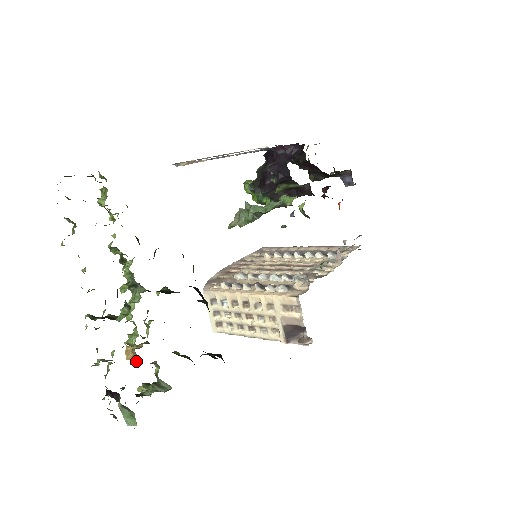
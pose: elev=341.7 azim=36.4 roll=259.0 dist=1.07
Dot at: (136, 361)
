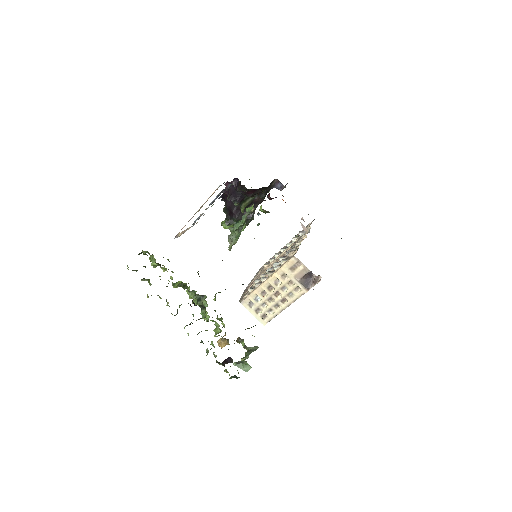
Dot at: (228, 342)
